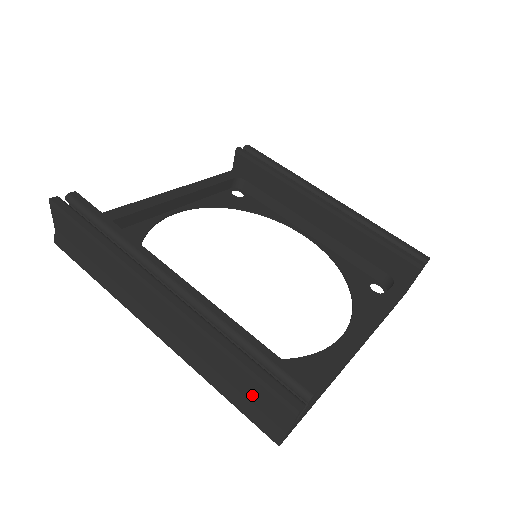
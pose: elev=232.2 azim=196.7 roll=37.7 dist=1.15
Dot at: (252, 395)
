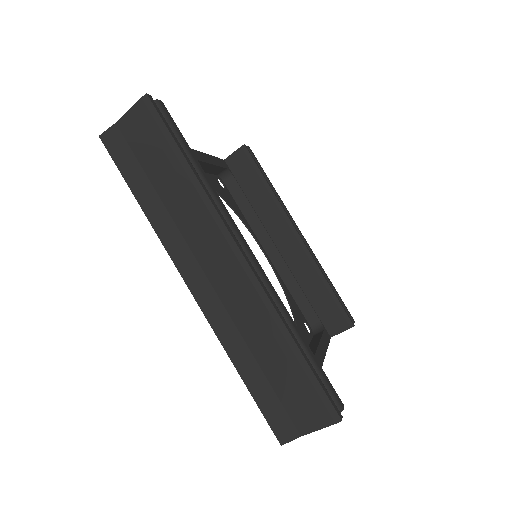
Dot at: (287, 391)
